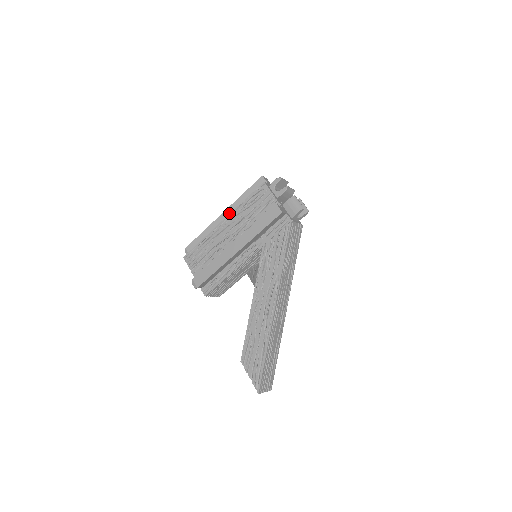
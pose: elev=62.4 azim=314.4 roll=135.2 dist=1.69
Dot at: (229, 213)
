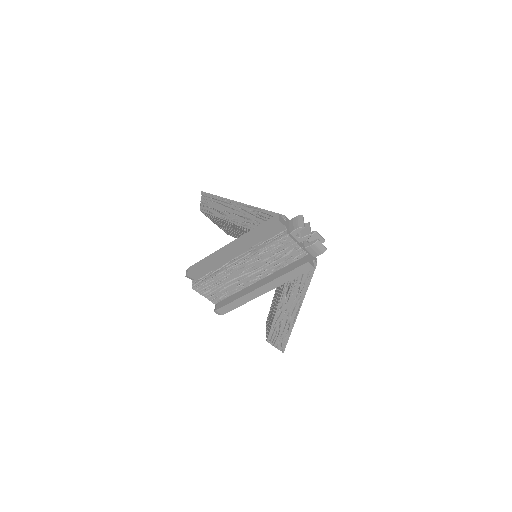
Dot at: (239, 249)
